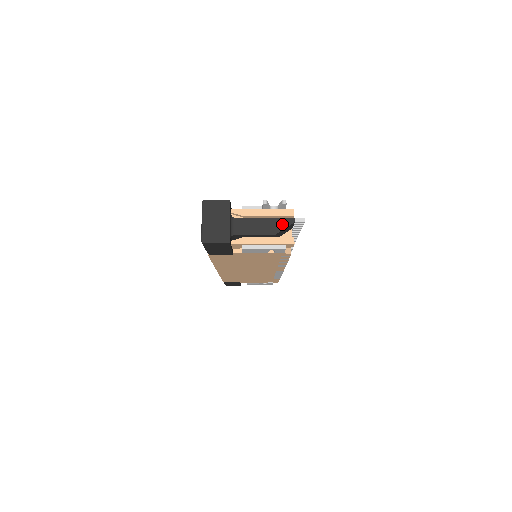
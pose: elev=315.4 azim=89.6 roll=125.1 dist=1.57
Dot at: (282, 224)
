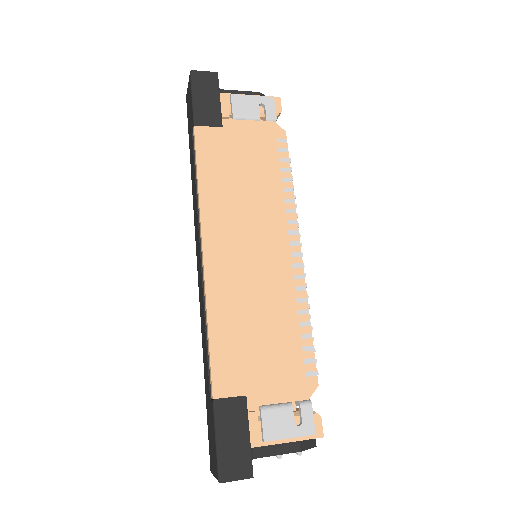
Dot at: occluded
